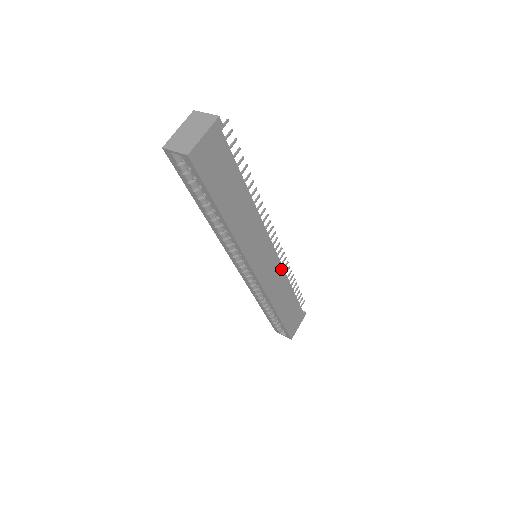
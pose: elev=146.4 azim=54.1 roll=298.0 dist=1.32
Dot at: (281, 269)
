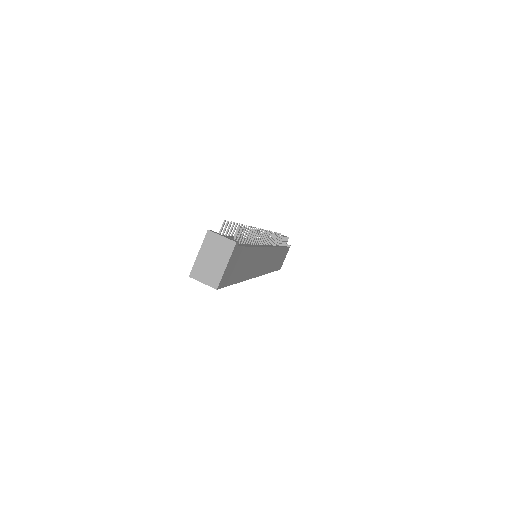
Dot at: (275, 249)
